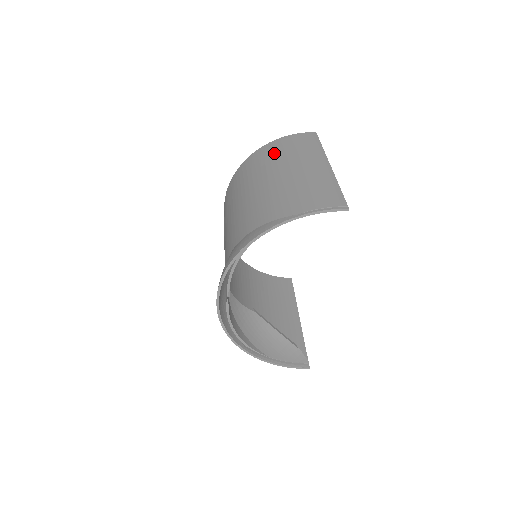
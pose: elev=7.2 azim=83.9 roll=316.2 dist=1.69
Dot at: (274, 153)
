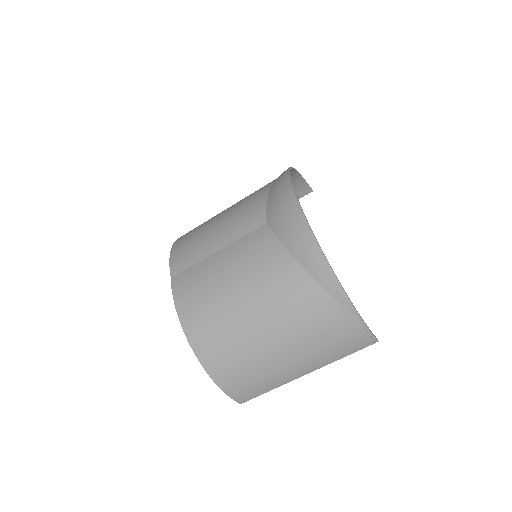
Dot at: occluded
